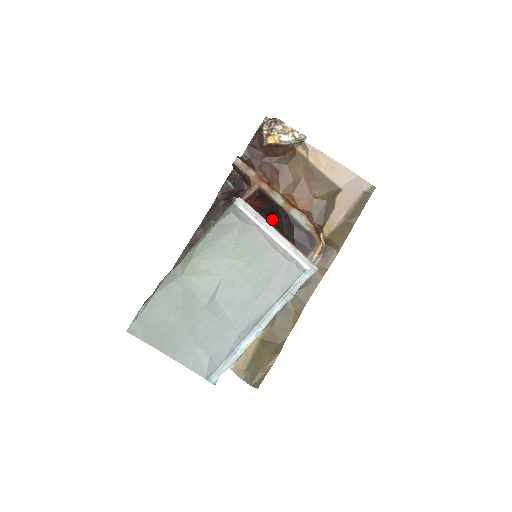
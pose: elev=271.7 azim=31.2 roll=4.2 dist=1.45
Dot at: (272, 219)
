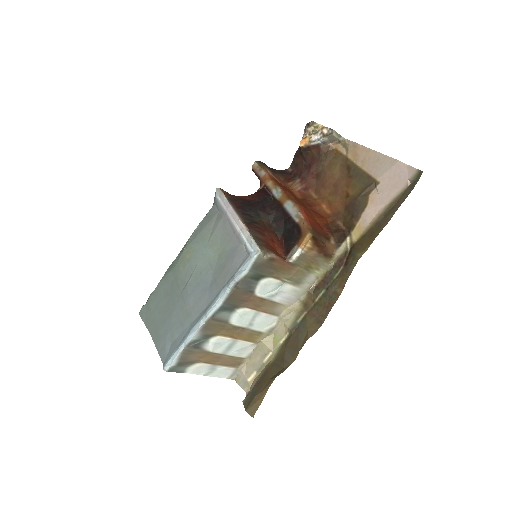
Dot at: (246, 207)
